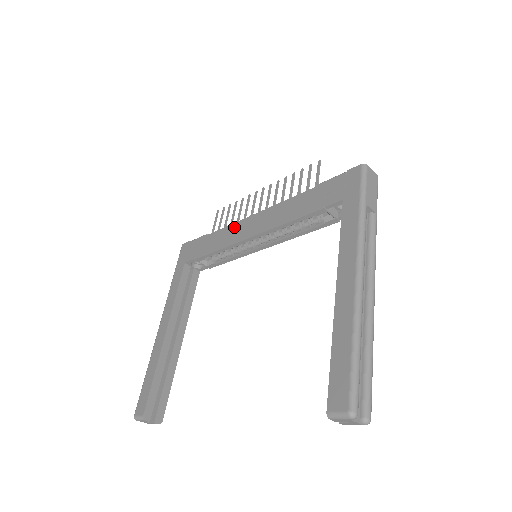
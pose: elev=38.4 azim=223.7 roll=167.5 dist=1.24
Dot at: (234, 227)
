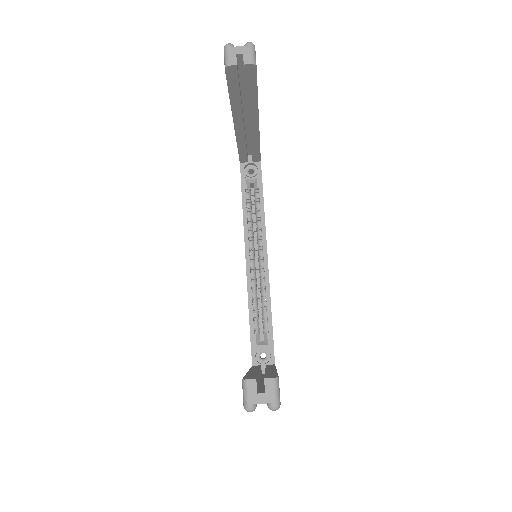
Dot at: occluded
